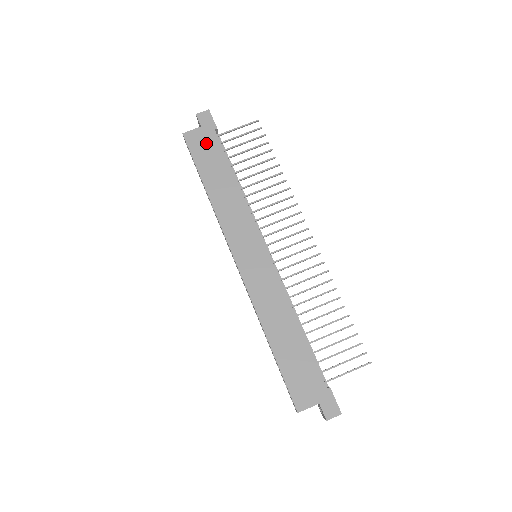
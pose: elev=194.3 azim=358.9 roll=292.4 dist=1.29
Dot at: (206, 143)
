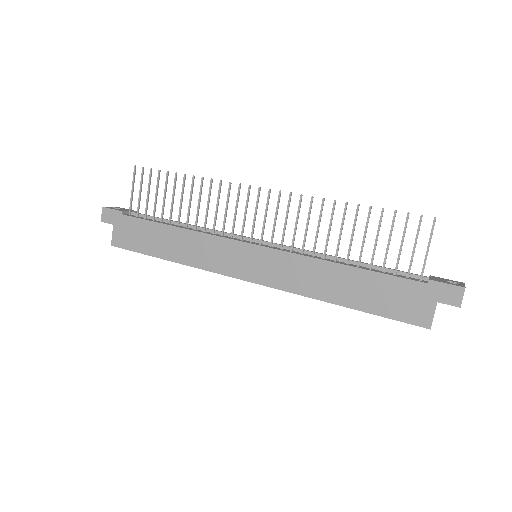
Dot at: (129, 231)
